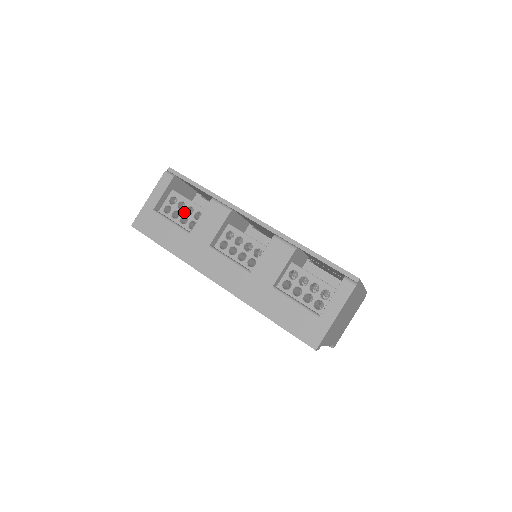
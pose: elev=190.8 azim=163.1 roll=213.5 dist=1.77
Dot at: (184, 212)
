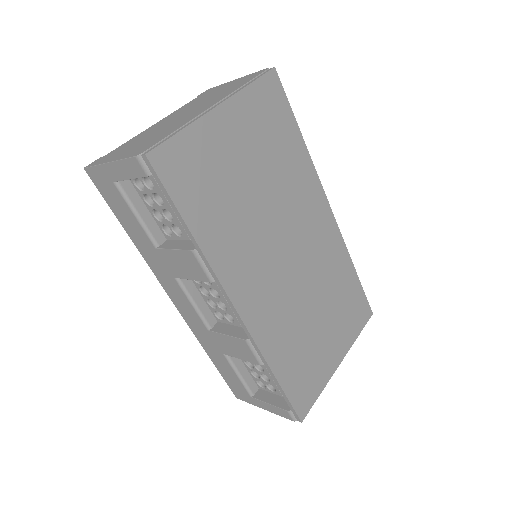
Dot at: (160, 210)
